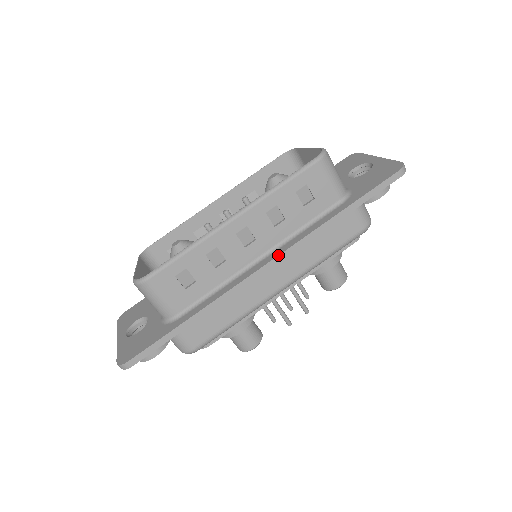
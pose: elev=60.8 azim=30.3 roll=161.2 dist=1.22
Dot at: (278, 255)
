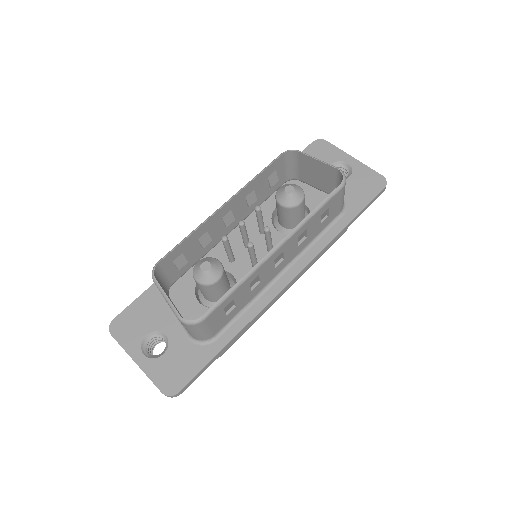
Dot at: (301, 271)
